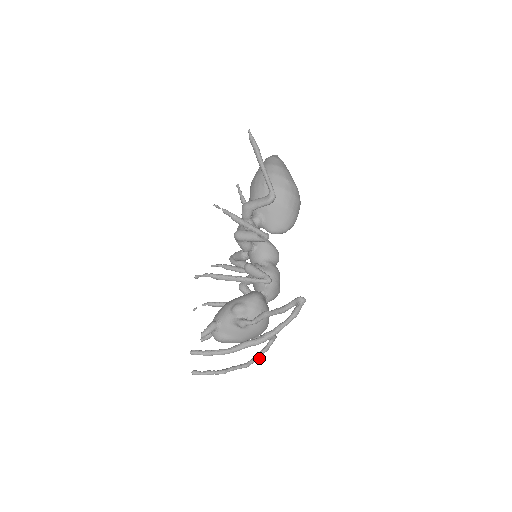
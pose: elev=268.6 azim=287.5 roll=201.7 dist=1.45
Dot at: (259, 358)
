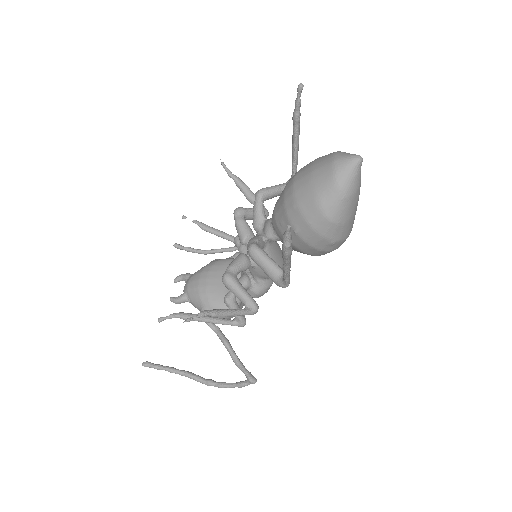
Dot at: occluded
